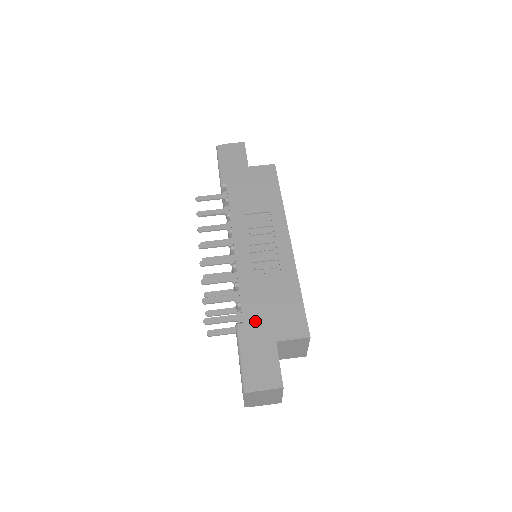
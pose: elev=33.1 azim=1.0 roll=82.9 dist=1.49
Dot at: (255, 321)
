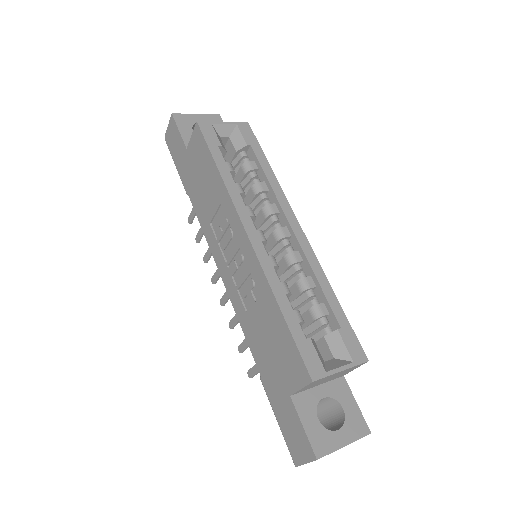
Dot at: (267, 372)
